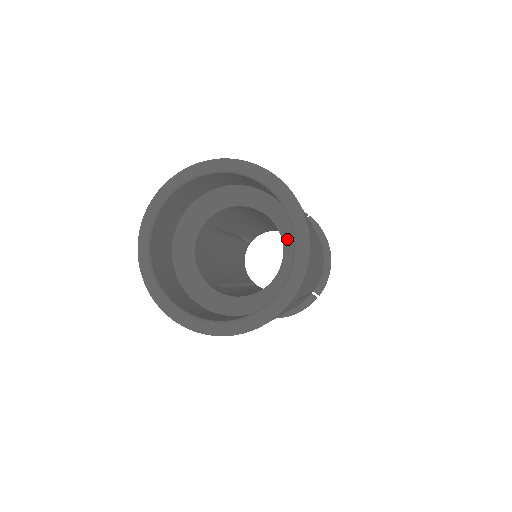
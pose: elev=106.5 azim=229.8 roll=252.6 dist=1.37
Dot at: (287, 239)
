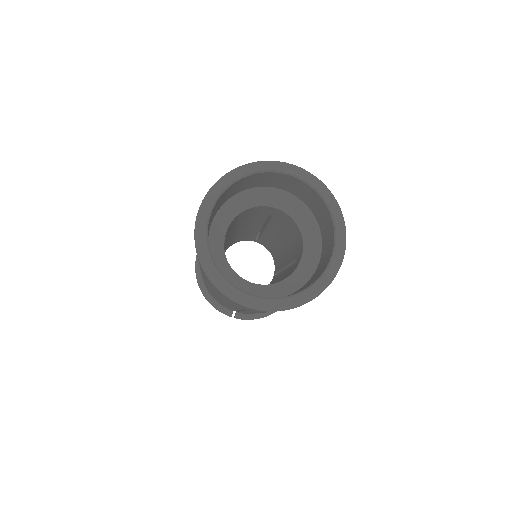
Dot at: (301, 220)
